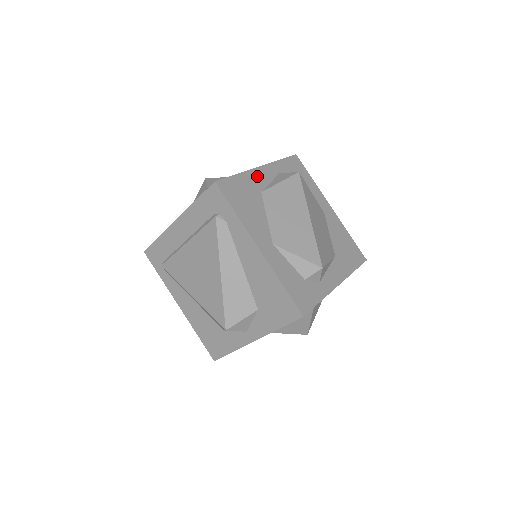
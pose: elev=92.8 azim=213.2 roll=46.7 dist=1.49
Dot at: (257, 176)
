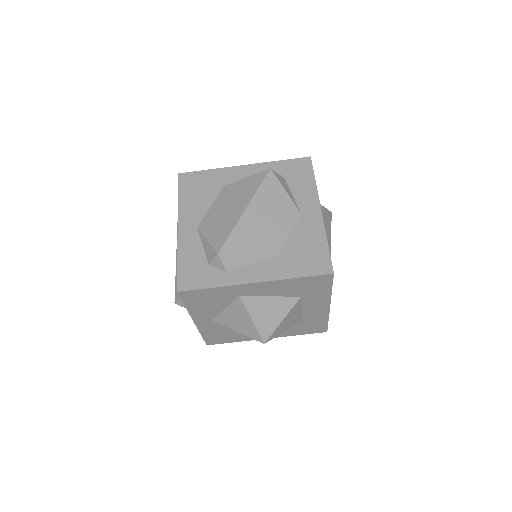
Dot at: (232, 173)
